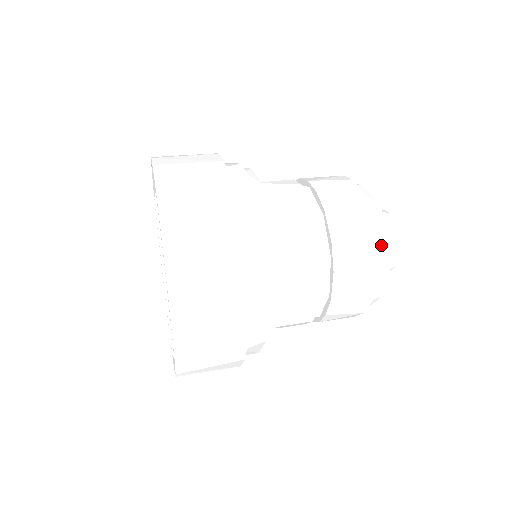
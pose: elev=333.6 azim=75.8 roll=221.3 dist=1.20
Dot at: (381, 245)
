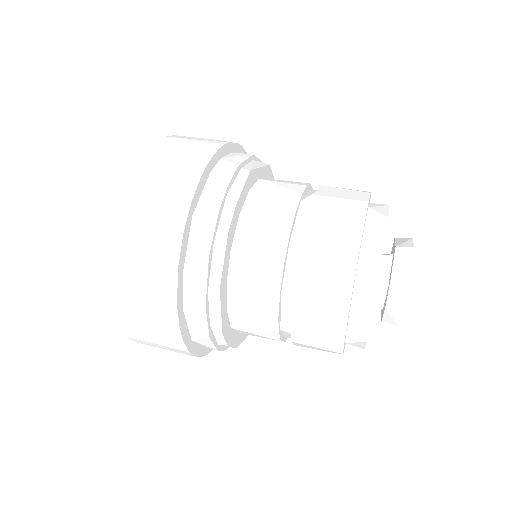
Dot at: (376, 219)
